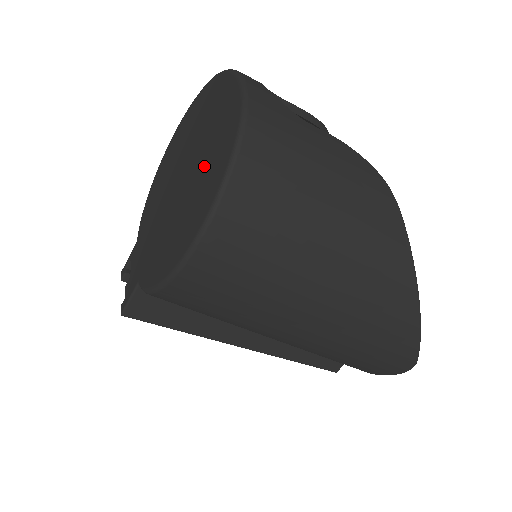
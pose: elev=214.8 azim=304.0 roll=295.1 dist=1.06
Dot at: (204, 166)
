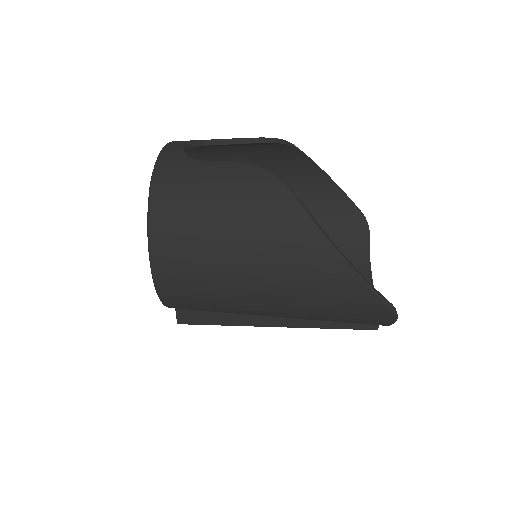
Dot at: occluded
